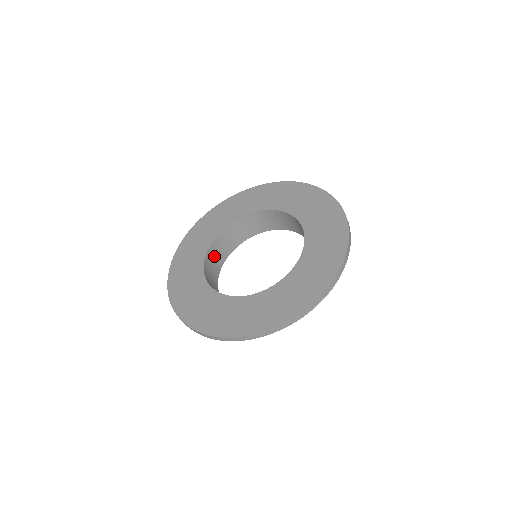
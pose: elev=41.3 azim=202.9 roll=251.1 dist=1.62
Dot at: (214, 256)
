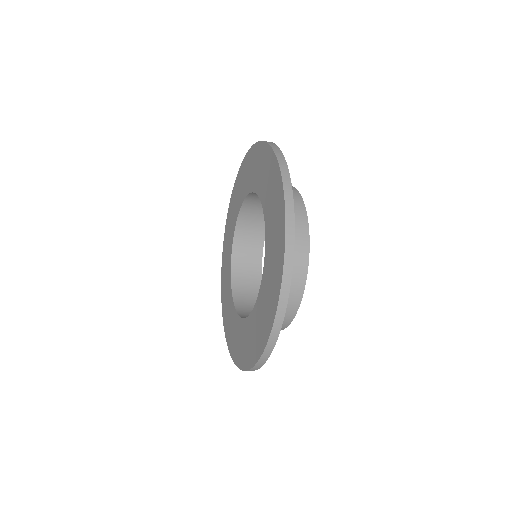
Dot at: (244, 278)
